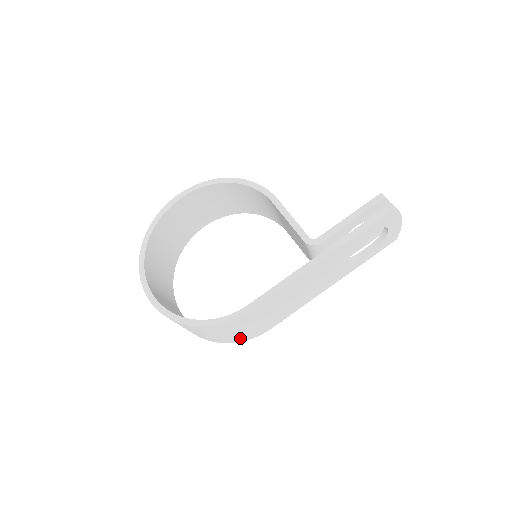
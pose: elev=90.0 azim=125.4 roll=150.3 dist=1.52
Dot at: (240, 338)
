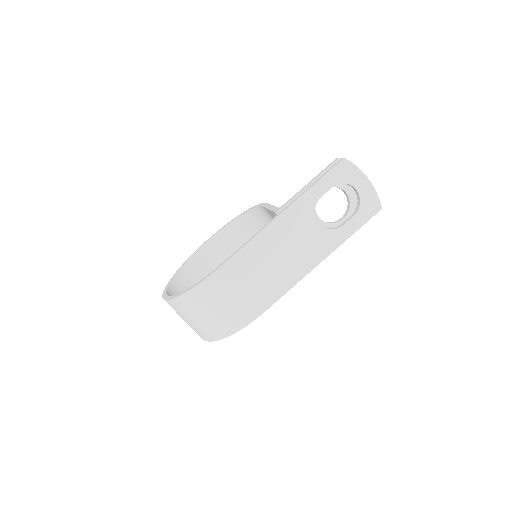
Dot at: (234, 322)
